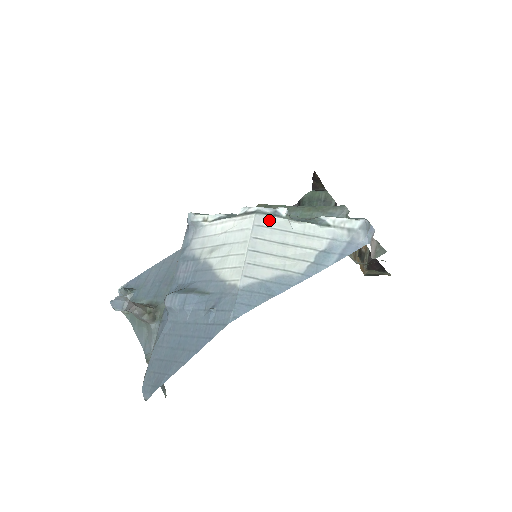
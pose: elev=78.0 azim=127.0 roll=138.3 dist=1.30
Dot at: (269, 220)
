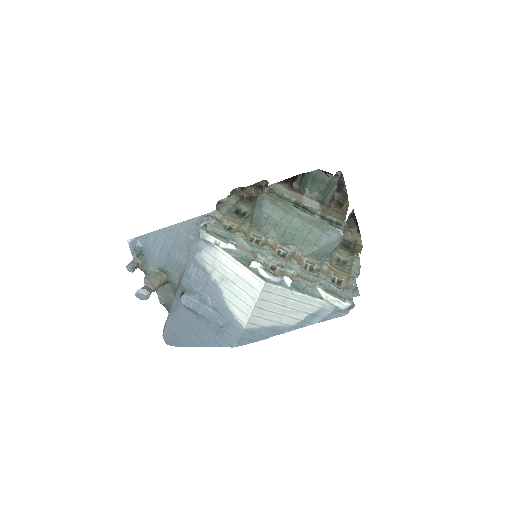
Dot at: (276, 289)
